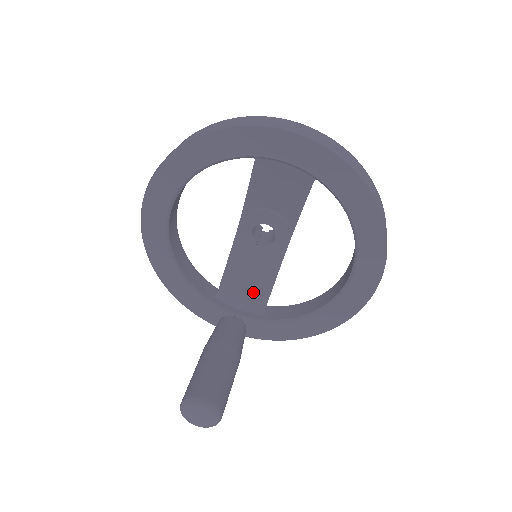
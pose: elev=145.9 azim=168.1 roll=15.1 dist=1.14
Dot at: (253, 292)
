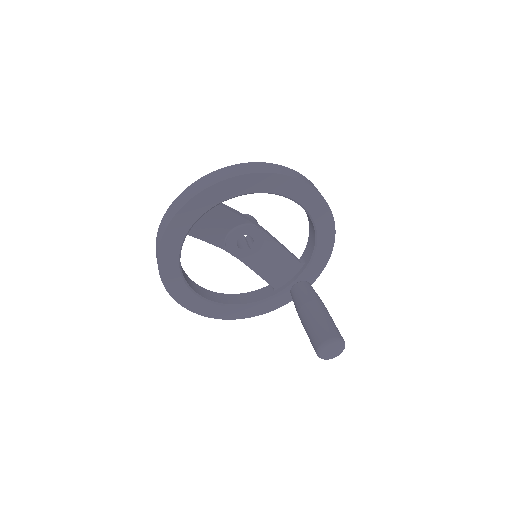
Dot at: (284, 264)
